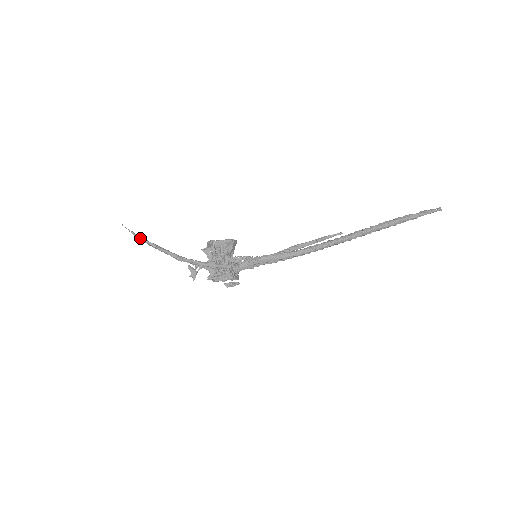
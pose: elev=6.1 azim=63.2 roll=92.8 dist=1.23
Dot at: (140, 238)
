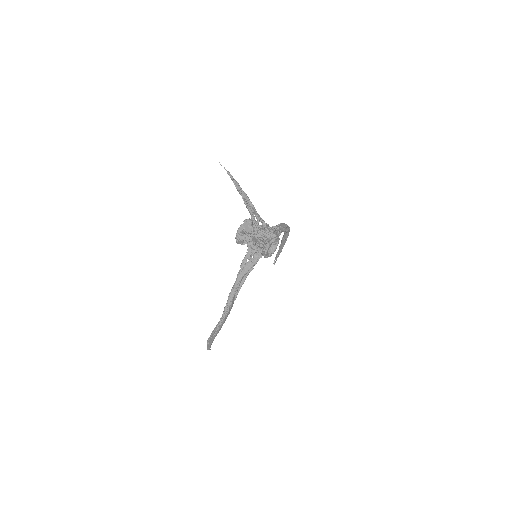
Dot at: (234, 179)
